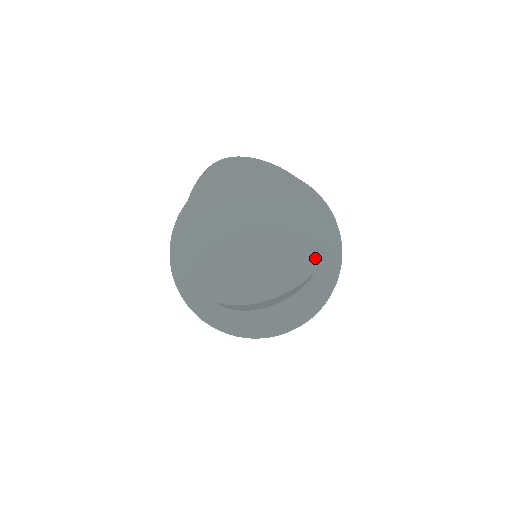
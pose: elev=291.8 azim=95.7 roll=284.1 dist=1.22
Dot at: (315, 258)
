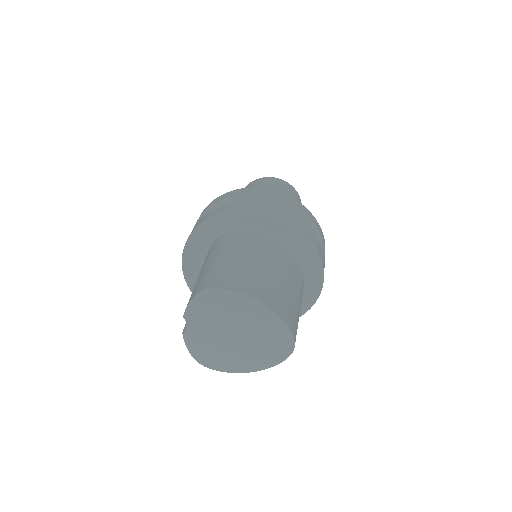
Dot at: (280, 357)
